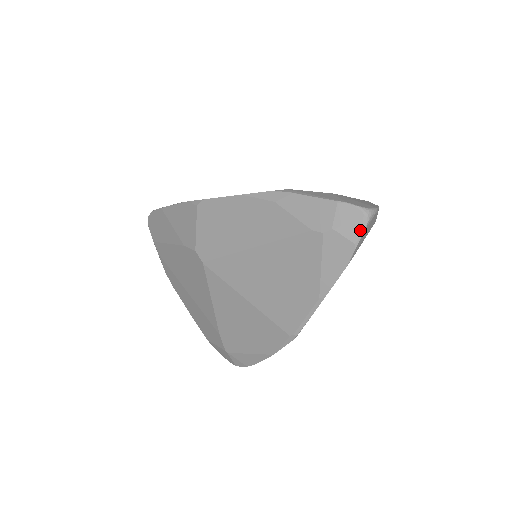
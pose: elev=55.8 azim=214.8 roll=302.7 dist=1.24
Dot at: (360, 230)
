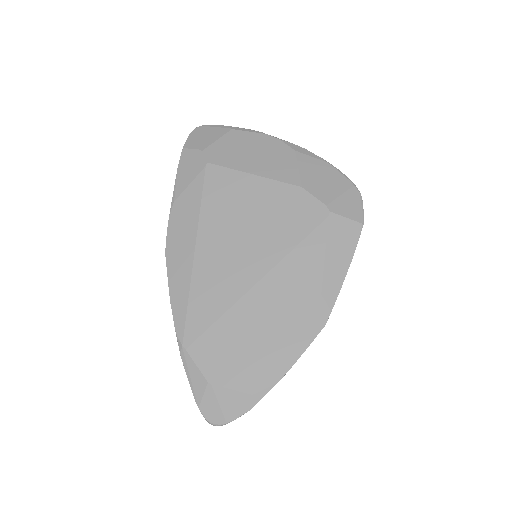
Dot at: occluded
